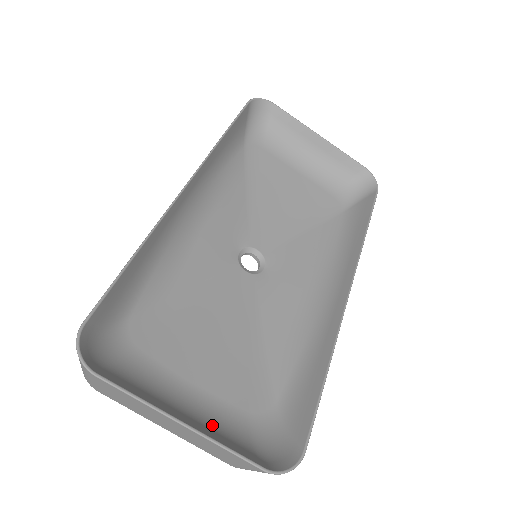
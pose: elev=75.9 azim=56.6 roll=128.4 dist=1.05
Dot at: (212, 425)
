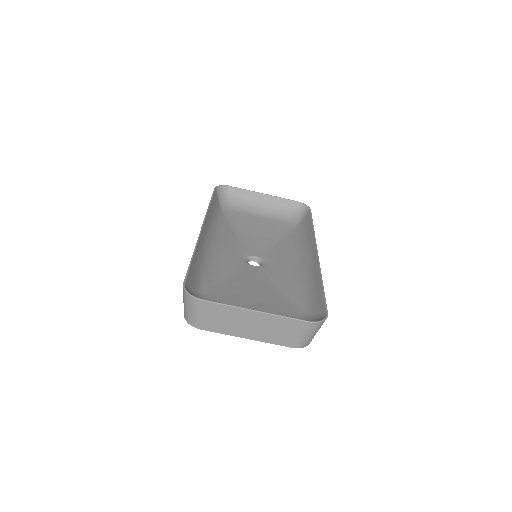
Dot at: occluded
